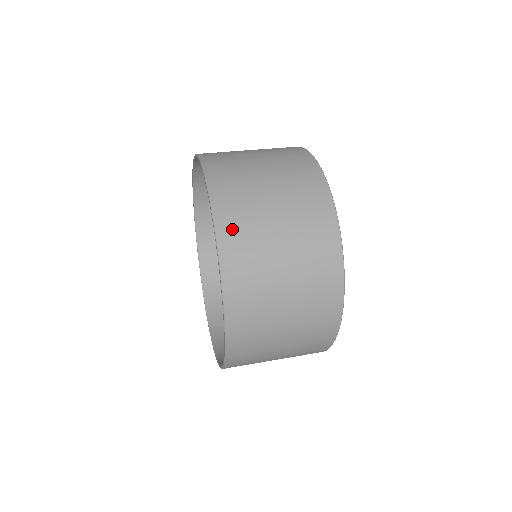
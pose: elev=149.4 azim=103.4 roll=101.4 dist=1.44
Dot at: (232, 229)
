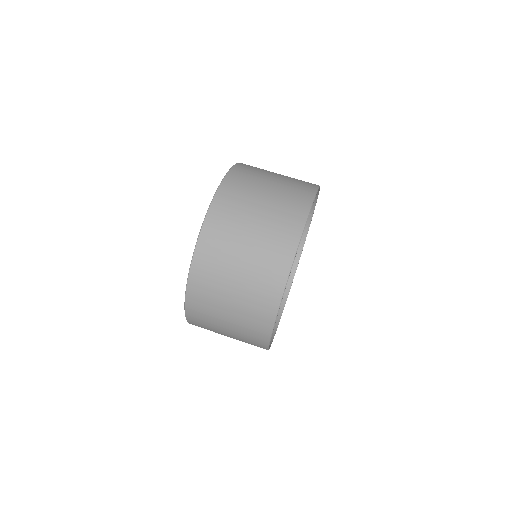
Dot at: occluded
